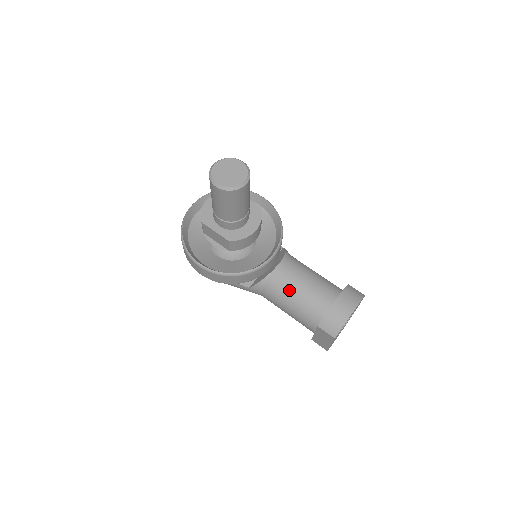
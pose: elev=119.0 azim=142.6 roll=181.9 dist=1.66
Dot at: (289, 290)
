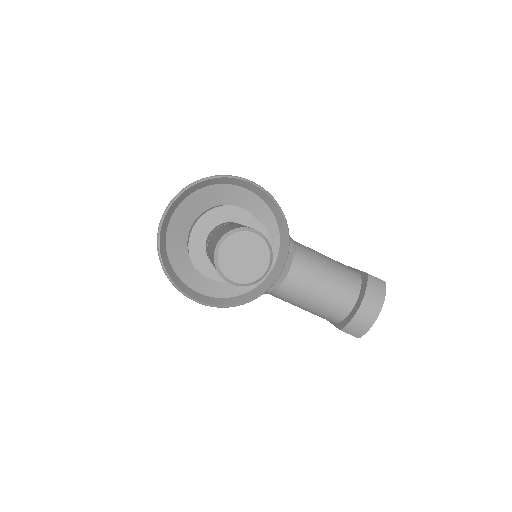
Dot at: (305, 298)
